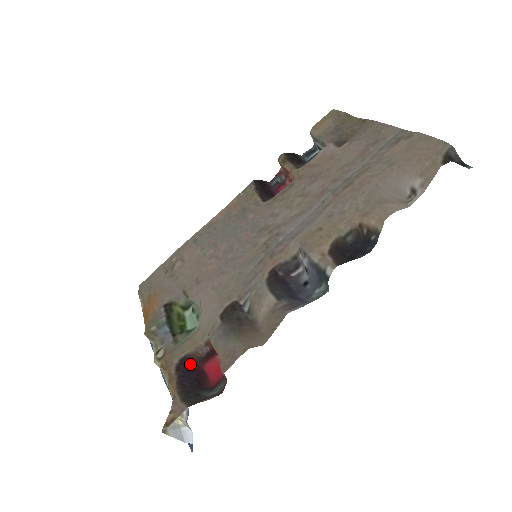
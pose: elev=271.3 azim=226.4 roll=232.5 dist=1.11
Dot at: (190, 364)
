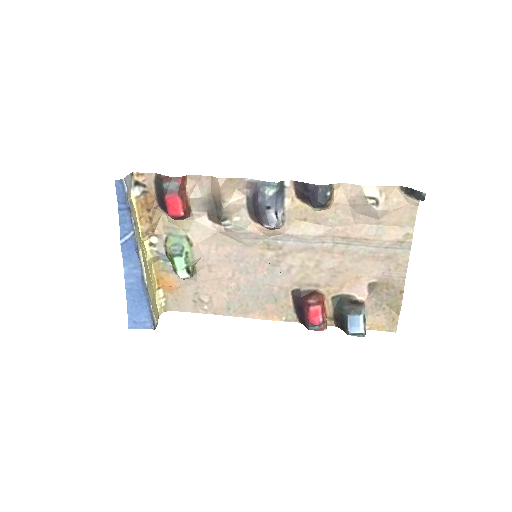
Dot at: occluded
